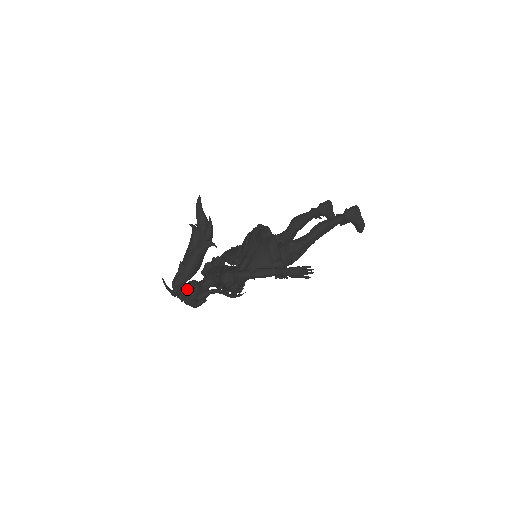
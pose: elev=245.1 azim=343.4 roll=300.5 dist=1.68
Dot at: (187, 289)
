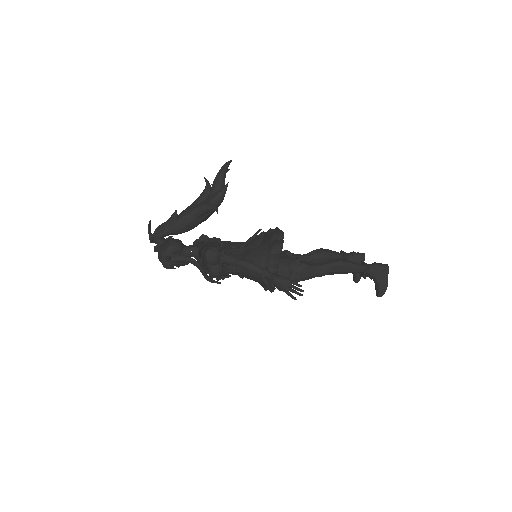
Dot at: (167, 242)
